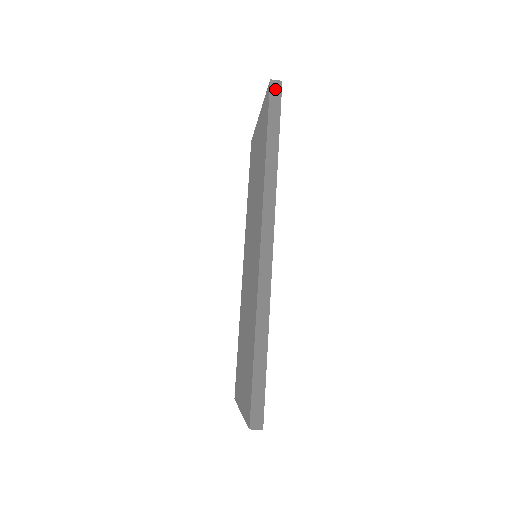
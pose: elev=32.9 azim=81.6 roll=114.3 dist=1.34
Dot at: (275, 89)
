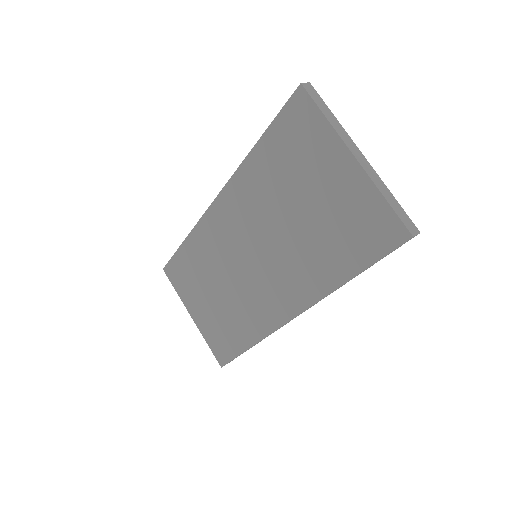
Dot at: occluded
